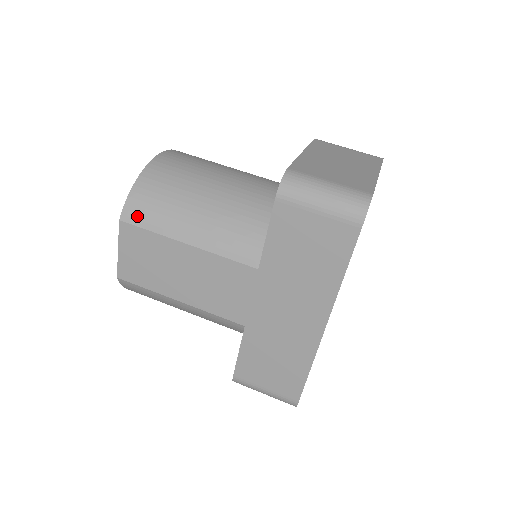
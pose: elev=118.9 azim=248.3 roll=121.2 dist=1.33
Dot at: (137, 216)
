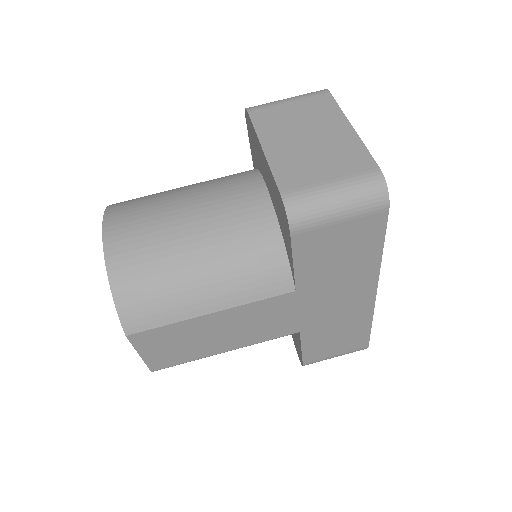
Dot at: (142, 321)
